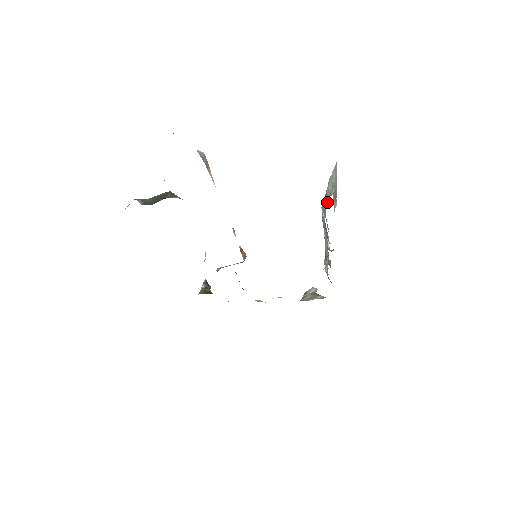
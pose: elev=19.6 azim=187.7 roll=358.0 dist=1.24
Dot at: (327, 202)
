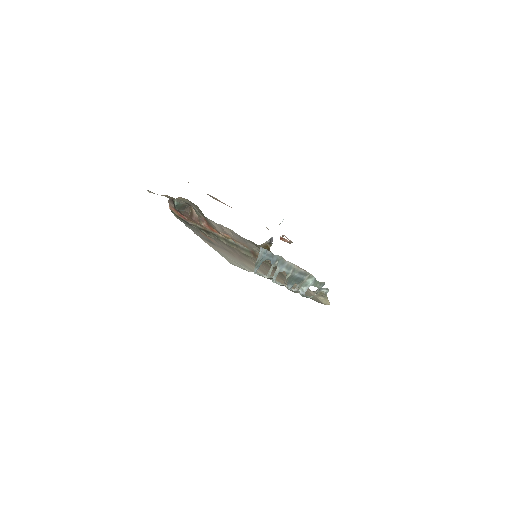
Dot at: (271, 260)
